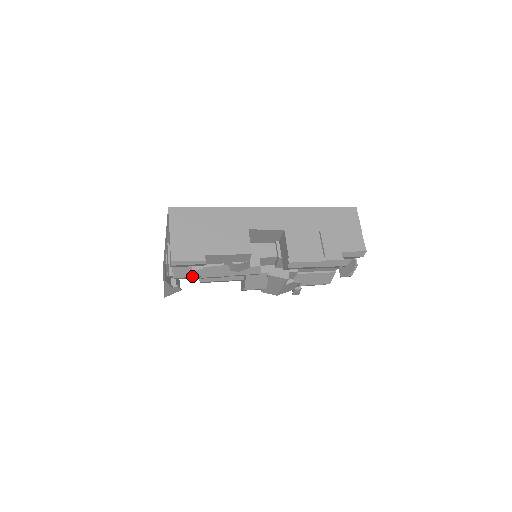
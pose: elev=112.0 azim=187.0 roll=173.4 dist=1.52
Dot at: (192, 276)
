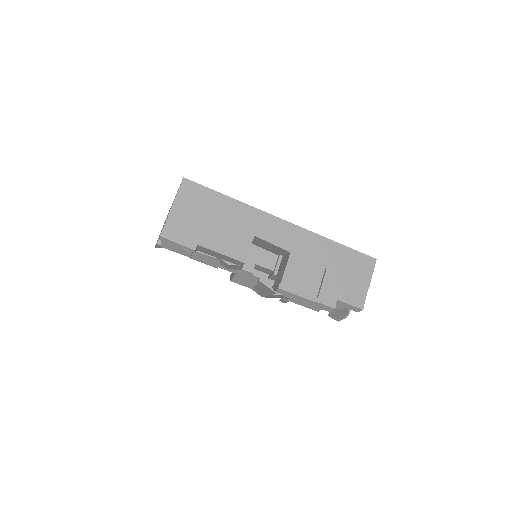
Dot at: (180, 253)
